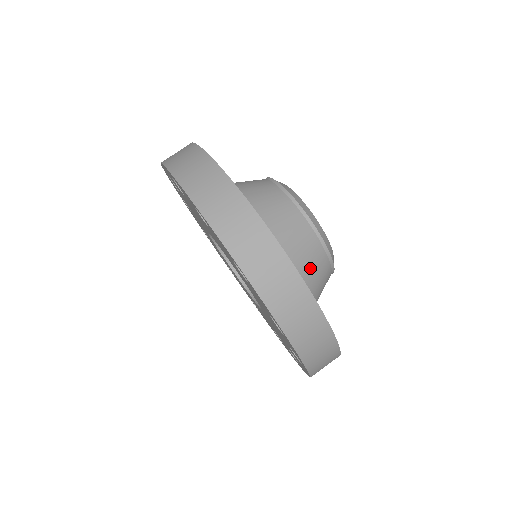
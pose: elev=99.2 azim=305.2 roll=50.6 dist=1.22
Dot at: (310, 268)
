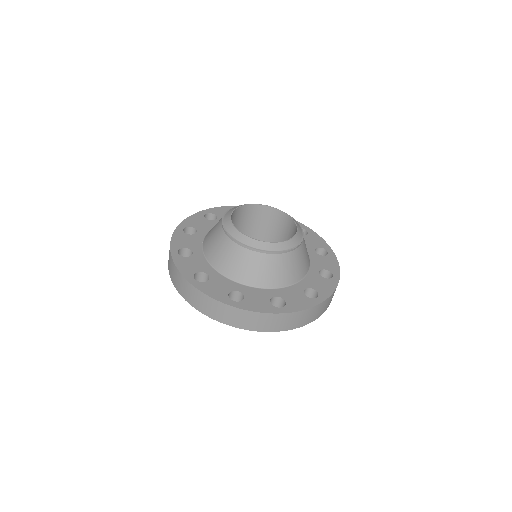
Dot at: (273, 272)
